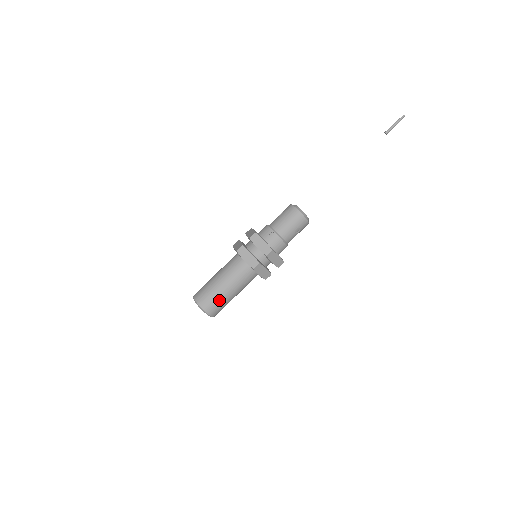
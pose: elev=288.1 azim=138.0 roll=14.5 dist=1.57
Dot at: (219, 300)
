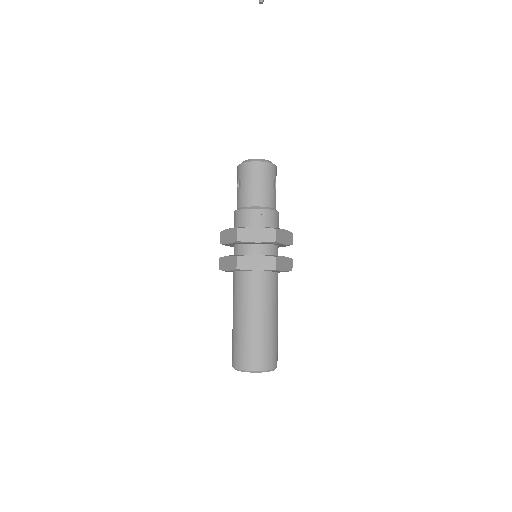
Dot at: (269, 342)
